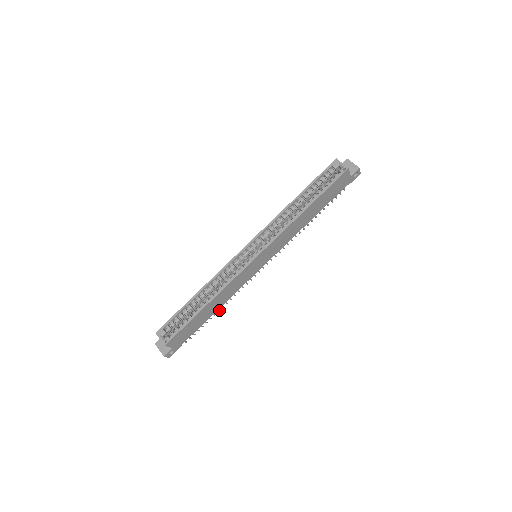
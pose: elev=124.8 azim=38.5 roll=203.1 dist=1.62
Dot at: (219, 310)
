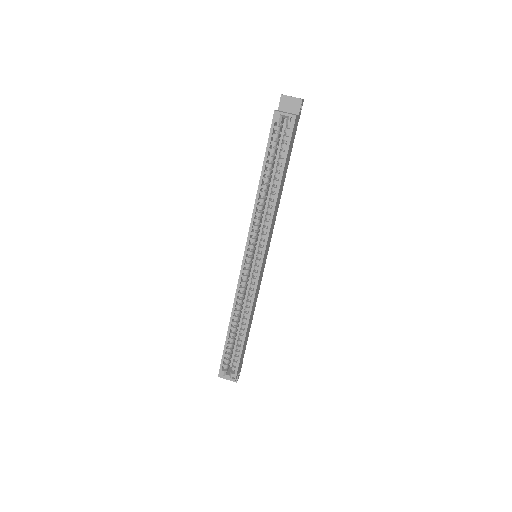
Dot at: occluded
